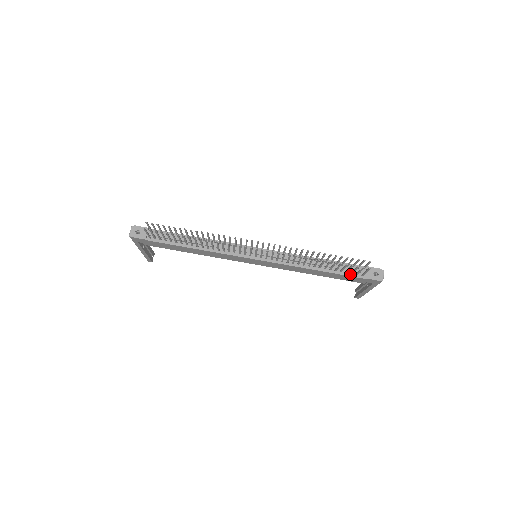
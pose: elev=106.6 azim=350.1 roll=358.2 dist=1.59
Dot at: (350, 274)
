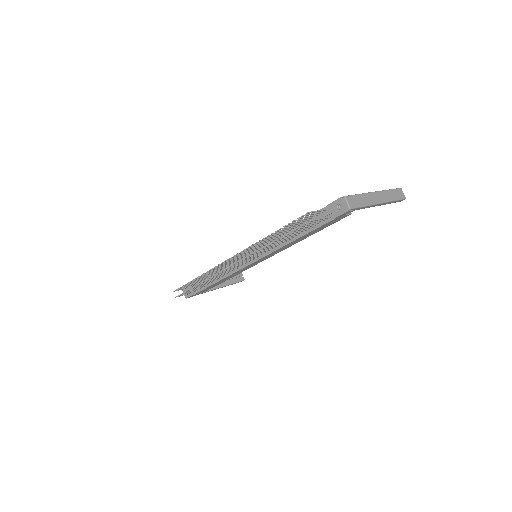
Dot at: (320, 224)
